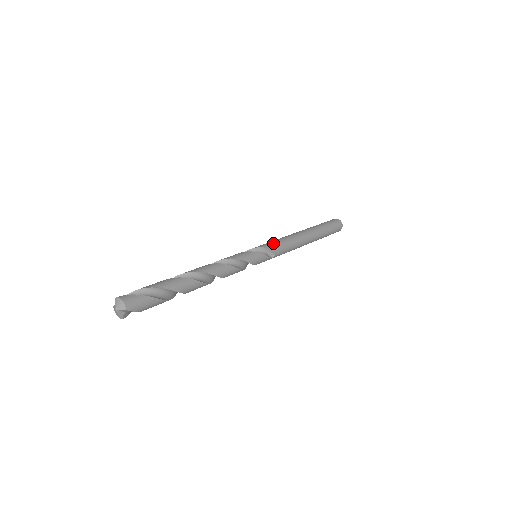
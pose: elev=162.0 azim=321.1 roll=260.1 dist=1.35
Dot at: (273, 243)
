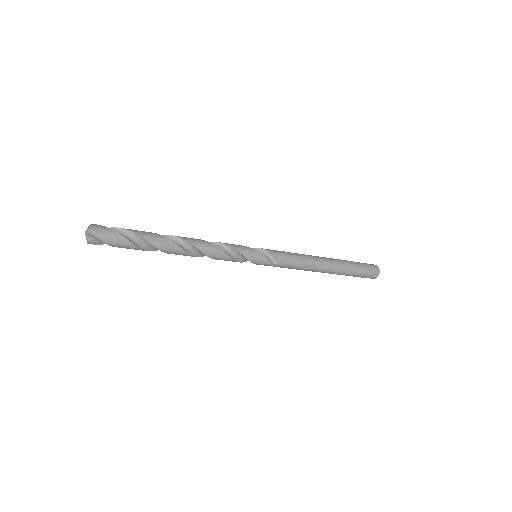
Dot at: (279, 251)
